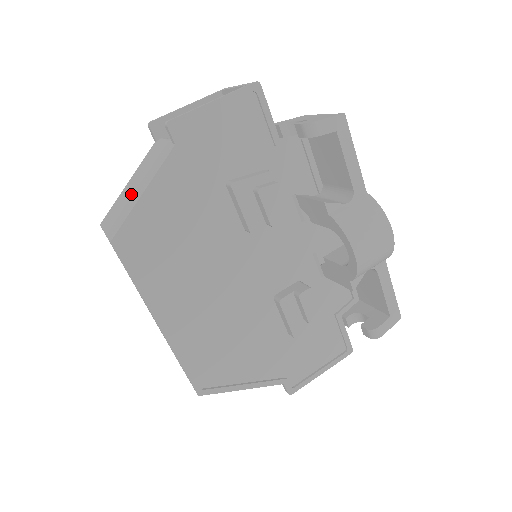
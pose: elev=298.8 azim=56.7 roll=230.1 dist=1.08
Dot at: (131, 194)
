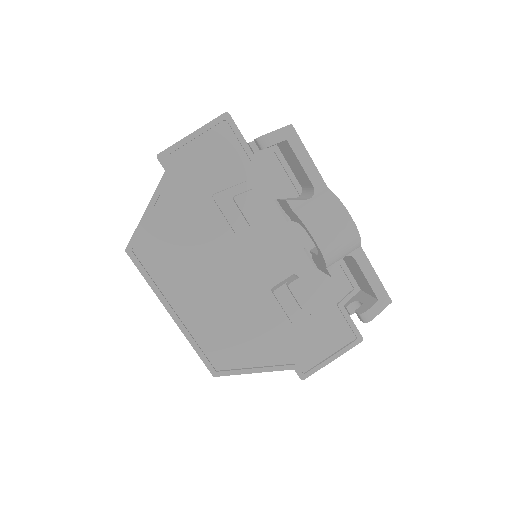
Dot at: occluded
